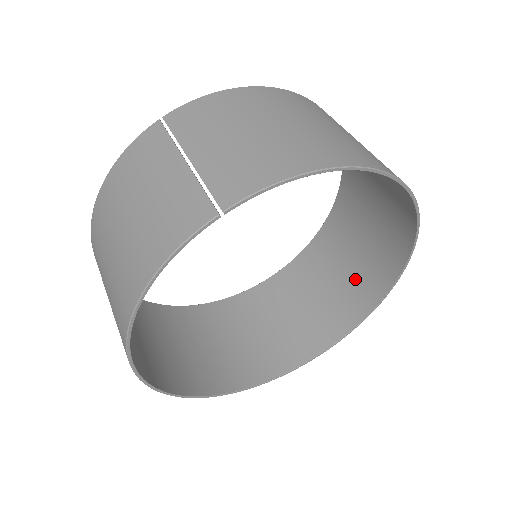
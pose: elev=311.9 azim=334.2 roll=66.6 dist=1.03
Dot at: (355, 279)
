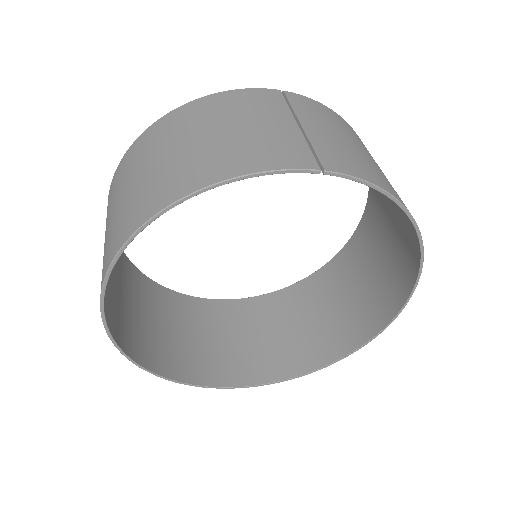
Dot at: (299, 341)
